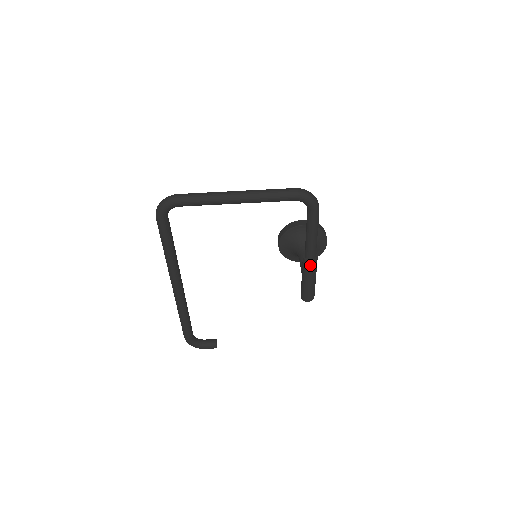
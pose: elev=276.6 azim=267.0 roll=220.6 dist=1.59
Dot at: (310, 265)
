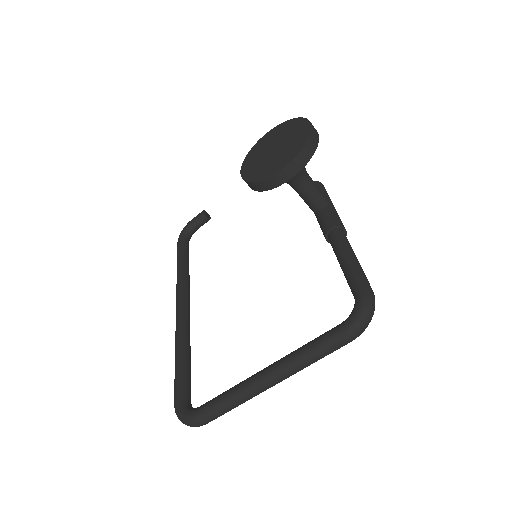
Dot at: occluded
